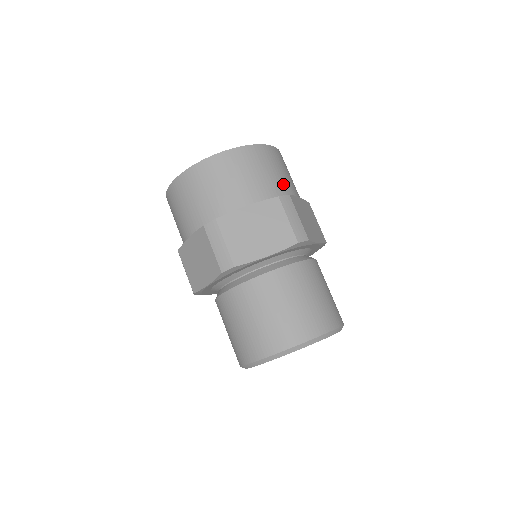
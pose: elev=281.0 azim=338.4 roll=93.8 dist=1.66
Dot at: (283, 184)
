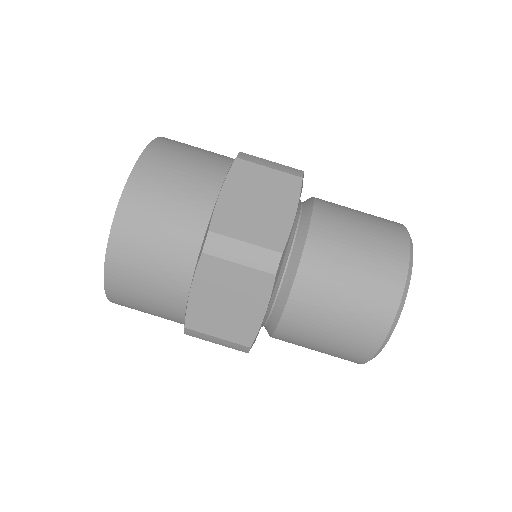
Dot at: (218, 155)
